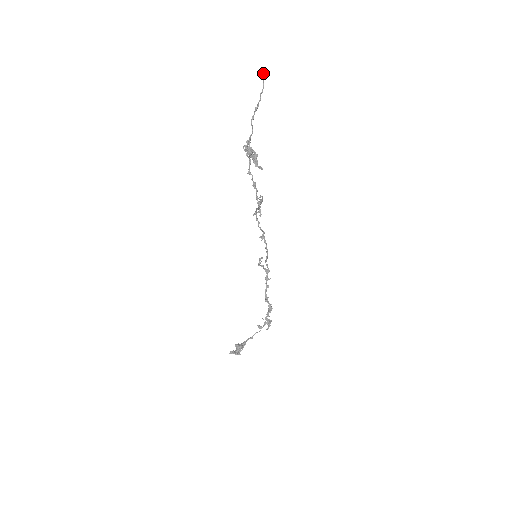
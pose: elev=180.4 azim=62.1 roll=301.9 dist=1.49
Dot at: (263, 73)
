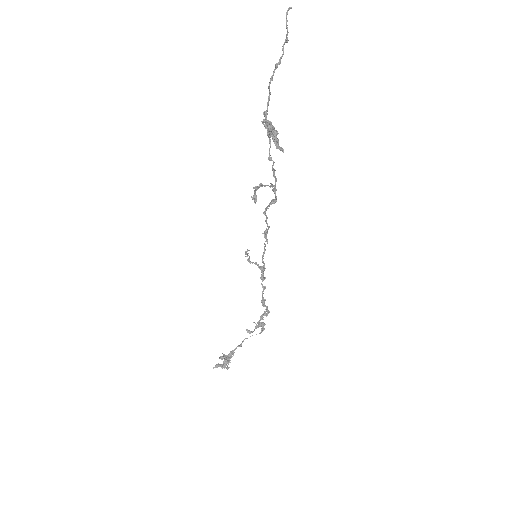
Dot at: occluded
